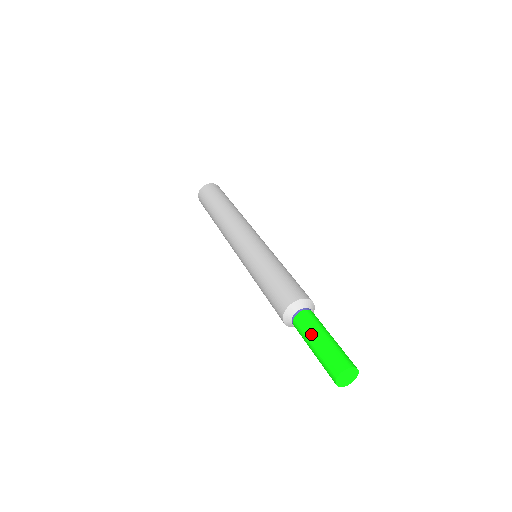
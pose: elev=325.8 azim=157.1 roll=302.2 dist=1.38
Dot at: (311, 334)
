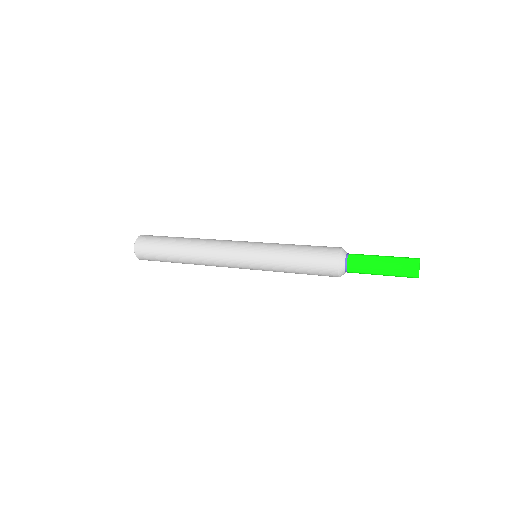
Dot at: (373, 258)
